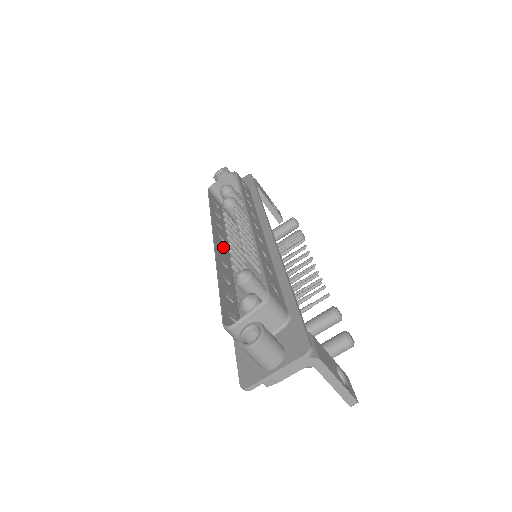
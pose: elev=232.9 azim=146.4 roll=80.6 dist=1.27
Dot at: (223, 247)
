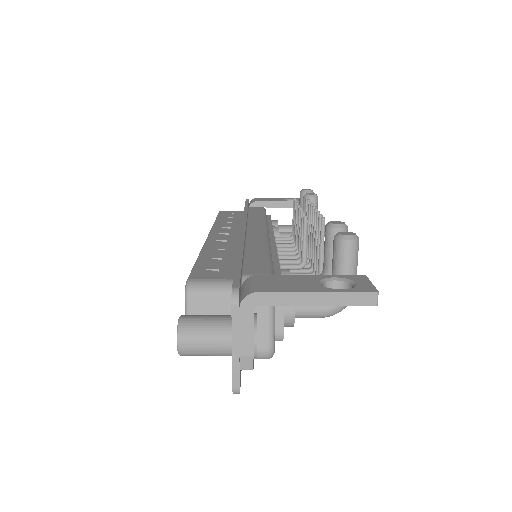
Dot at: occluded
